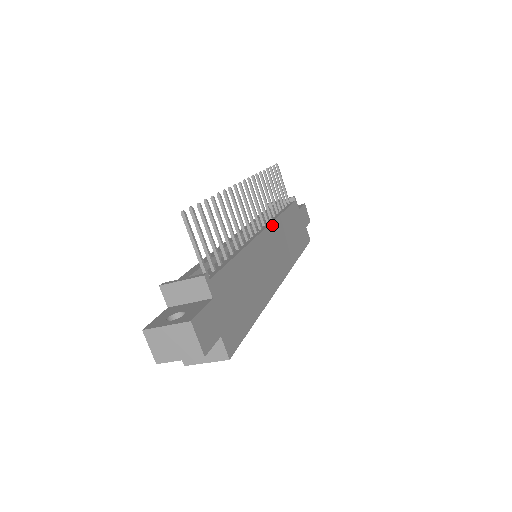
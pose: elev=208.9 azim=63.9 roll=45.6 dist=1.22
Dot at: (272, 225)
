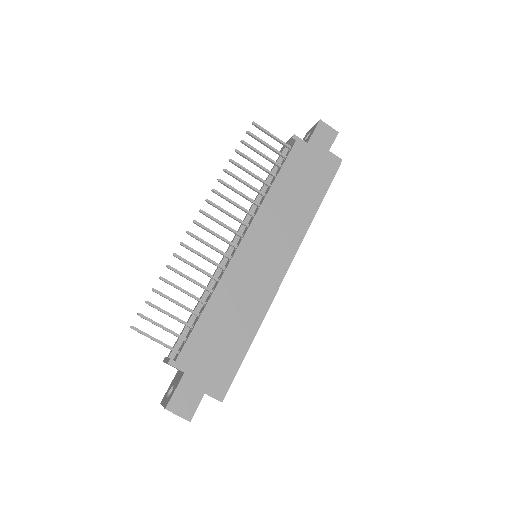
Dot at: (255, 221)
